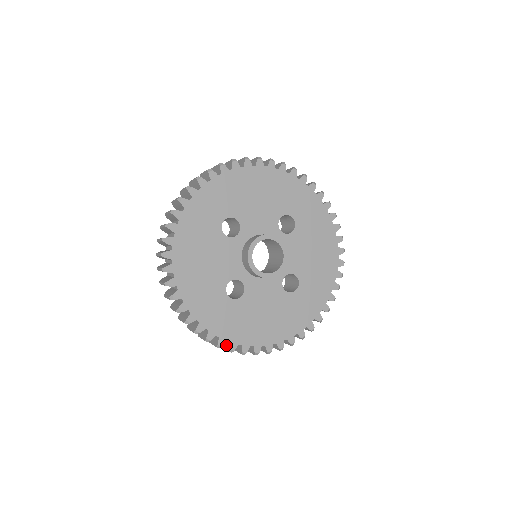
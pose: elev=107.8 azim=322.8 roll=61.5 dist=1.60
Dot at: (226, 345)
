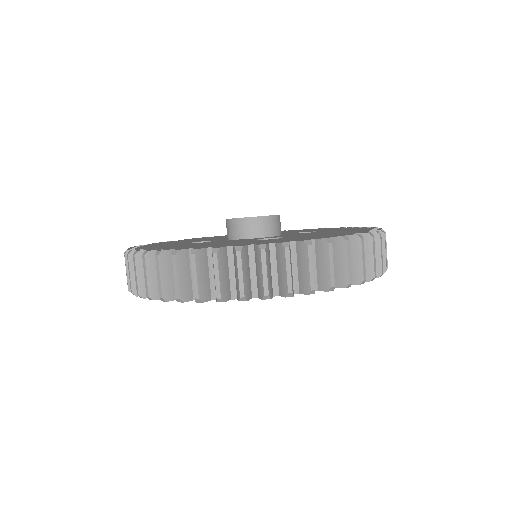
Dot at: occluded
